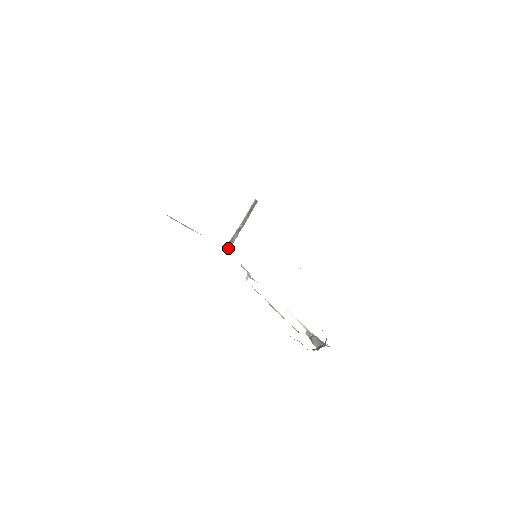
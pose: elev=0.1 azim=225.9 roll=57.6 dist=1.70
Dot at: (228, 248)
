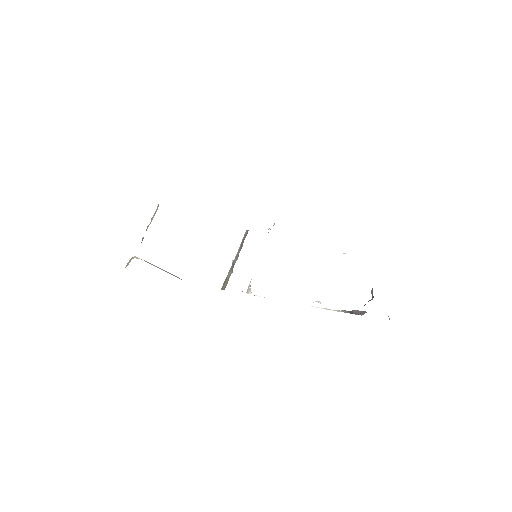
Dot at: occluded
